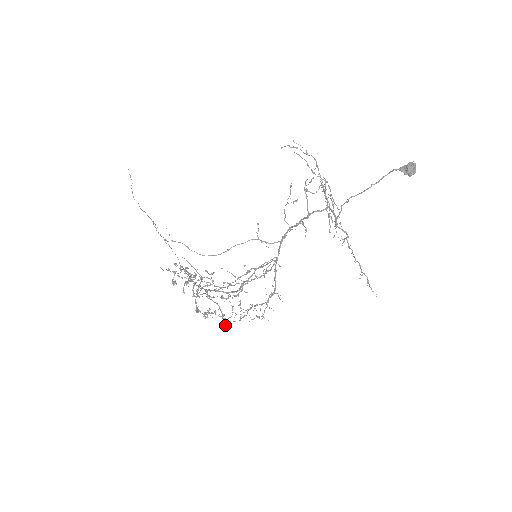
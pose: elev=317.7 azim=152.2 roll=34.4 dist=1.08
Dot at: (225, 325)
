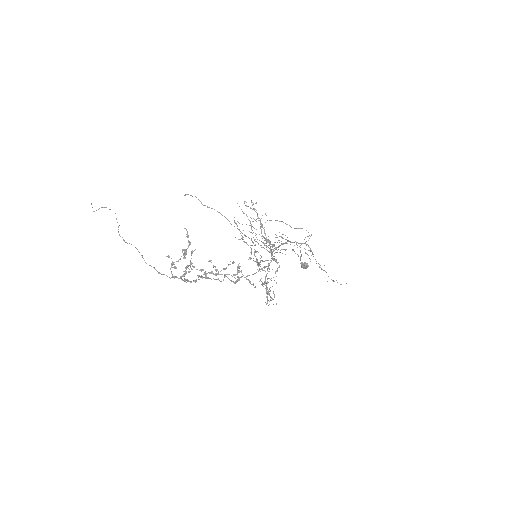
Dot at: (284, 249)
